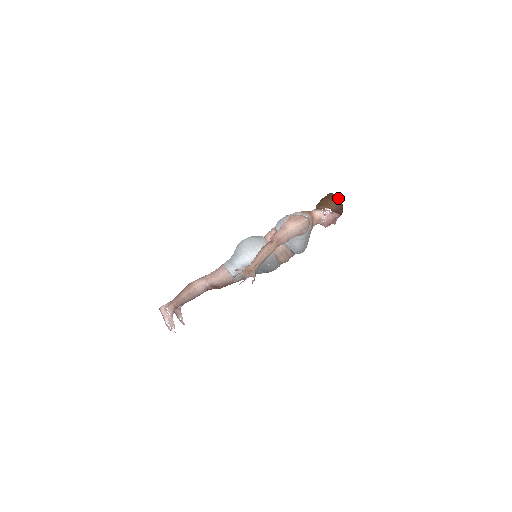
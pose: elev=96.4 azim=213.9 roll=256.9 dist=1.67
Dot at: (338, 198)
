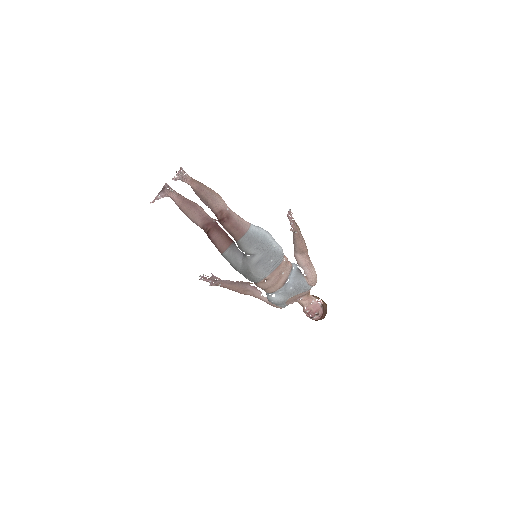
Dot at: occluded
